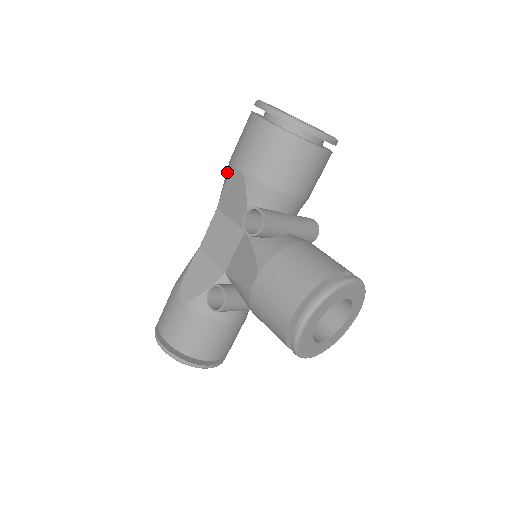
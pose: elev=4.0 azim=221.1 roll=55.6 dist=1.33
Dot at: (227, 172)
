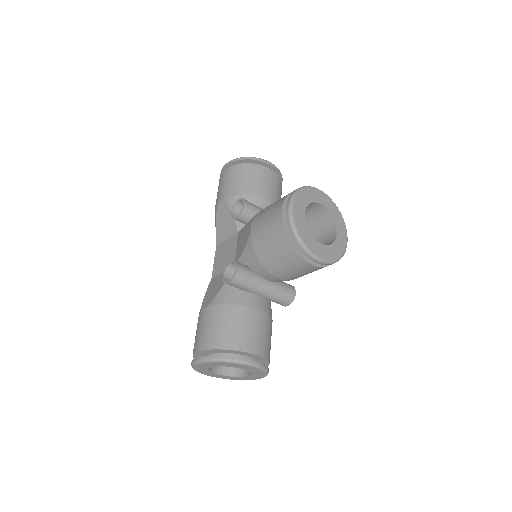
Dot at: (215, 216)
